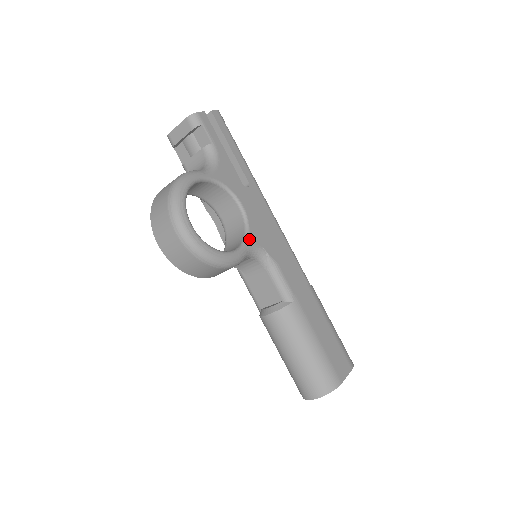
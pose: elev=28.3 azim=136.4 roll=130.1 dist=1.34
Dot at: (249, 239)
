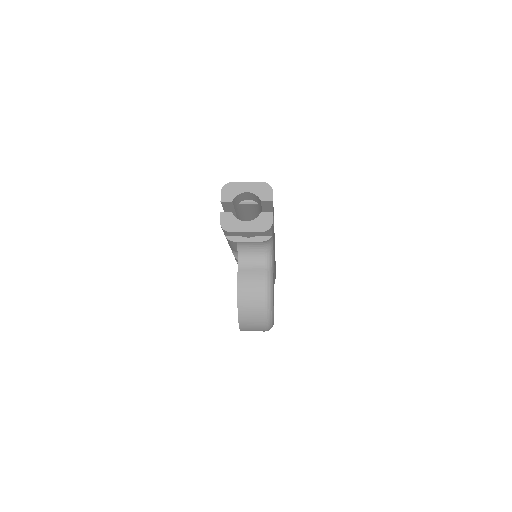
Dot at: occluded
